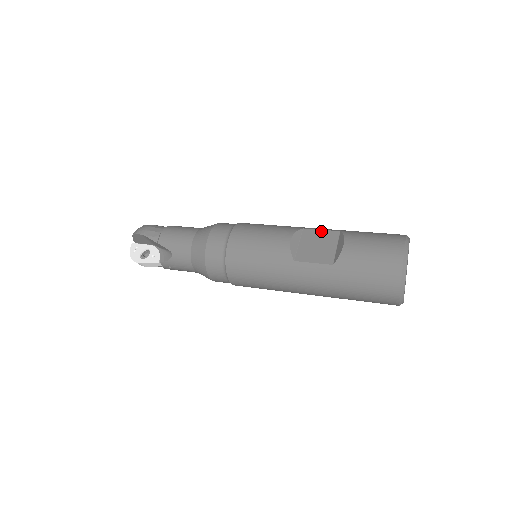
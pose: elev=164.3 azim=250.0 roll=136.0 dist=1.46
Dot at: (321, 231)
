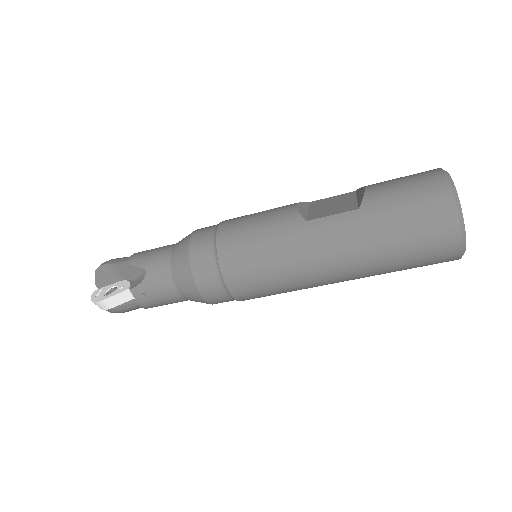
Dot at: (332, 197)
